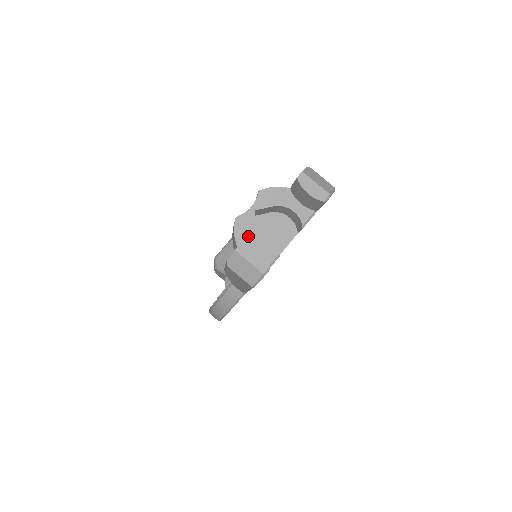
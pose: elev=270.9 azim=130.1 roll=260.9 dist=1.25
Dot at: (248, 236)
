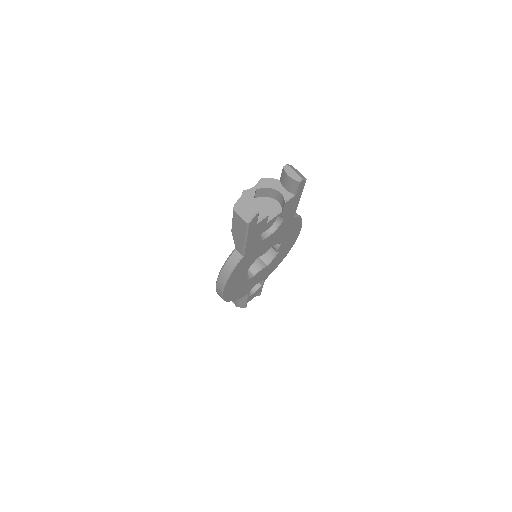
Dot at: occluded
